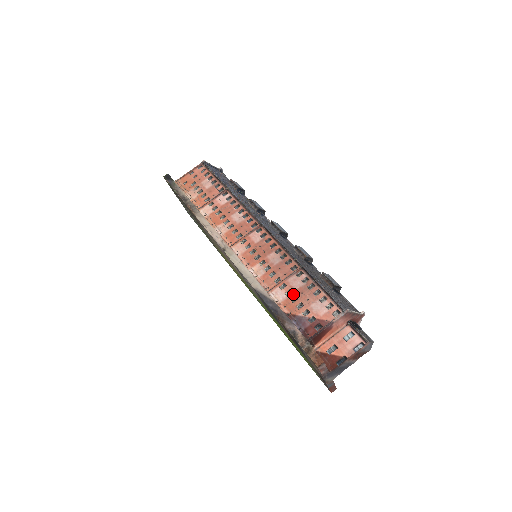
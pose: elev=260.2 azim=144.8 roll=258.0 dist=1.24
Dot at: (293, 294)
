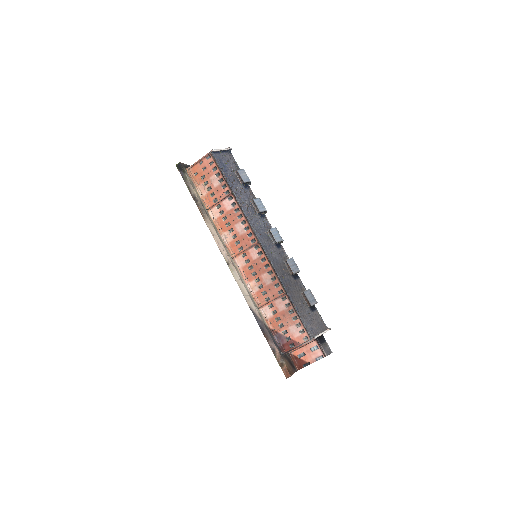
Dot at: (277, 315)
